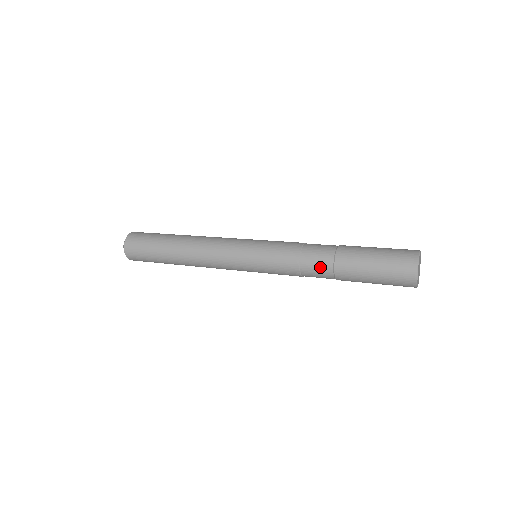
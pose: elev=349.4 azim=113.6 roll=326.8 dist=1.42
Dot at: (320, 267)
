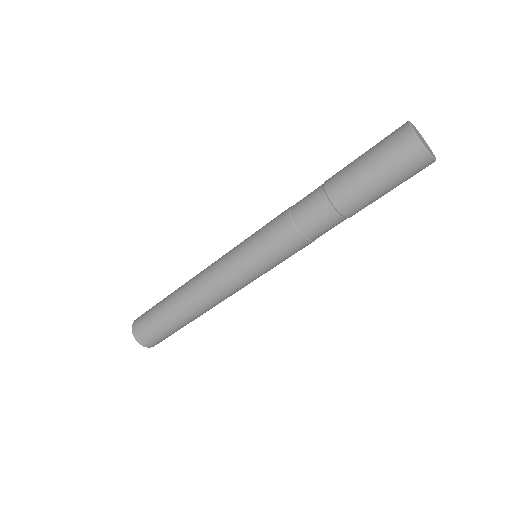
Dot at: (312, 203)
